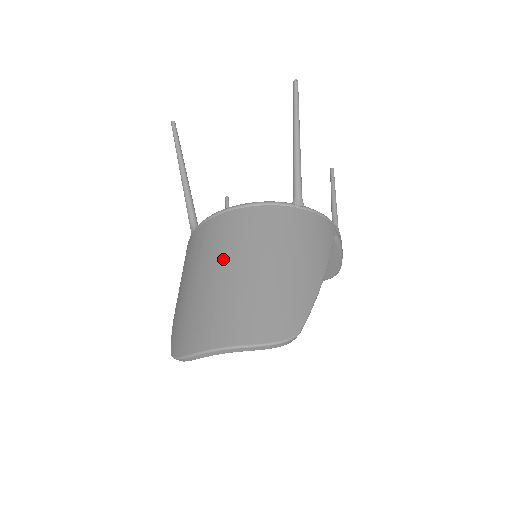
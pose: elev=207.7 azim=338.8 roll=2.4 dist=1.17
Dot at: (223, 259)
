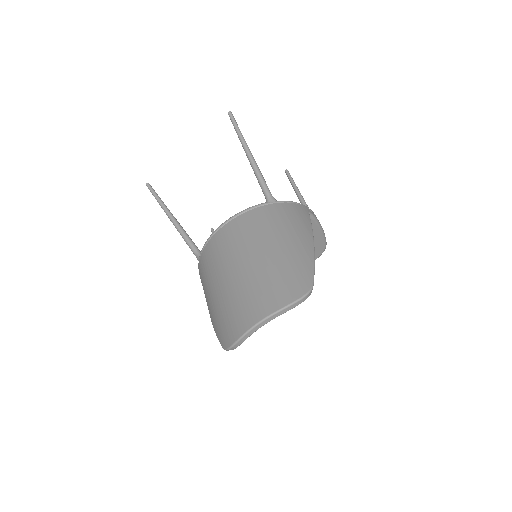
Dot at: (232, 262)
